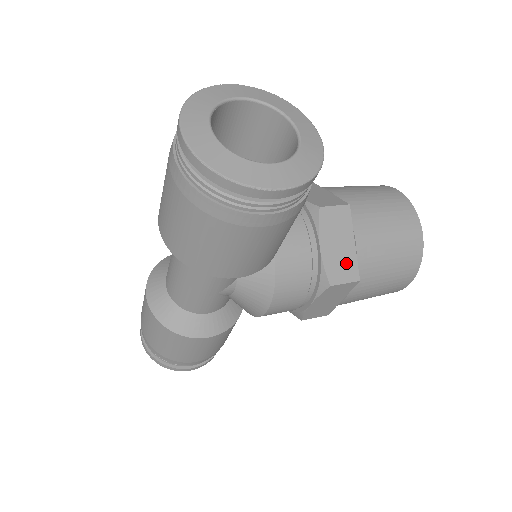
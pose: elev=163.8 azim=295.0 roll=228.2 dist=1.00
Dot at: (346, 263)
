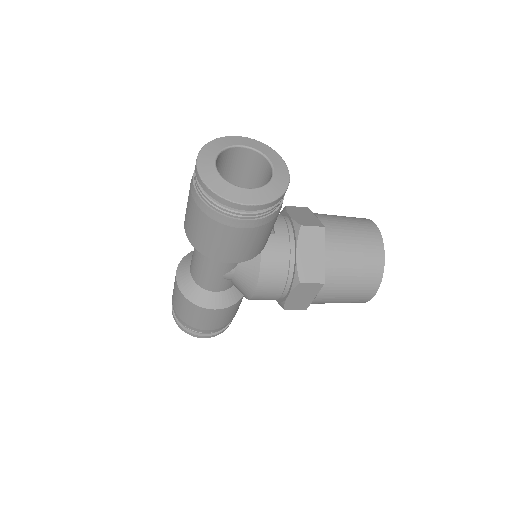
Dot at: (315, 269)
